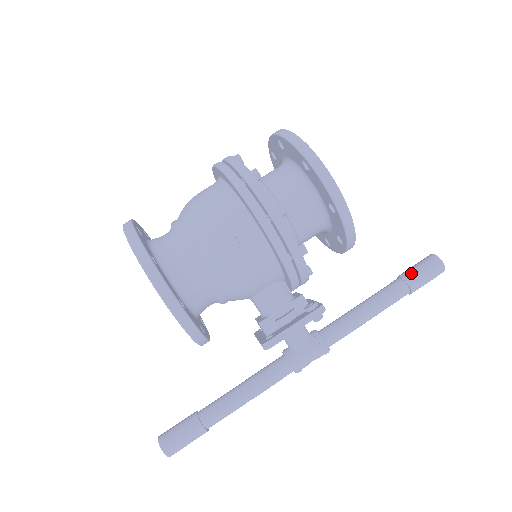
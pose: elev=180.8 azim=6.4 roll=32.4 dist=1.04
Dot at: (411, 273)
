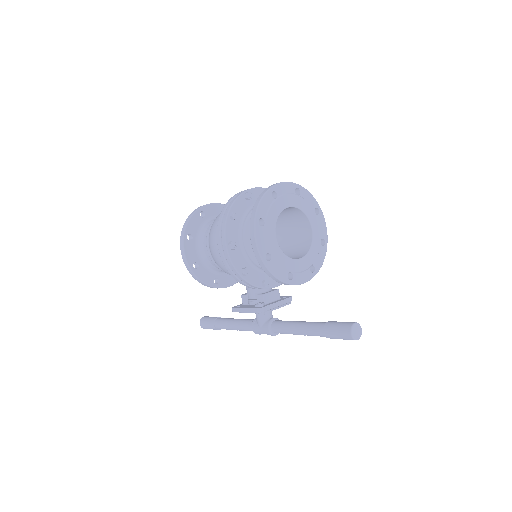
Dot at: (330, 325)
